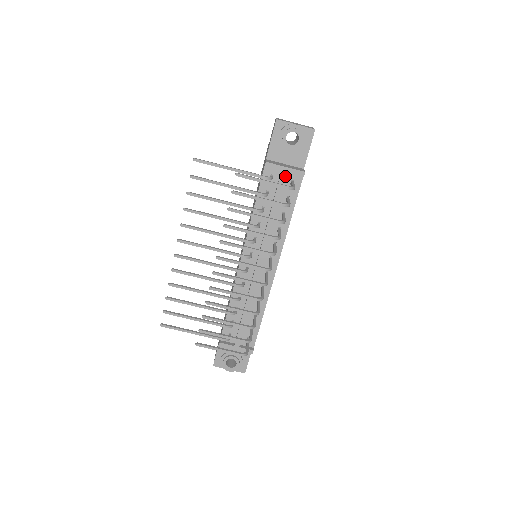
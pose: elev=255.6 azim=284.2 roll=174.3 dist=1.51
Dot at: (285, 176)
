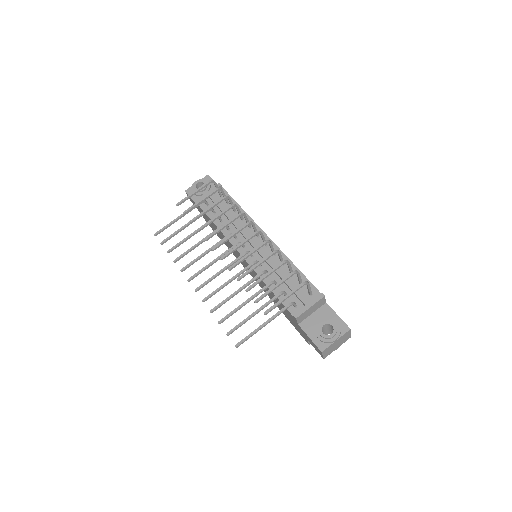
Dot at: (212, 195)
